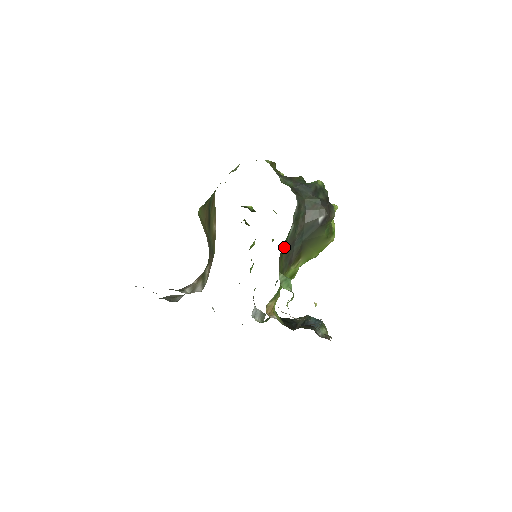
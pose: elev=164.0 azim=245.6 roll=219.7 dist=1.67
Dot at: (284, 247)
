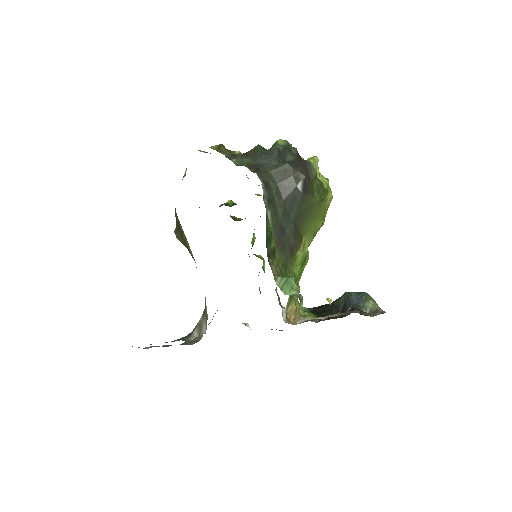
Dot at: (270, 241)
